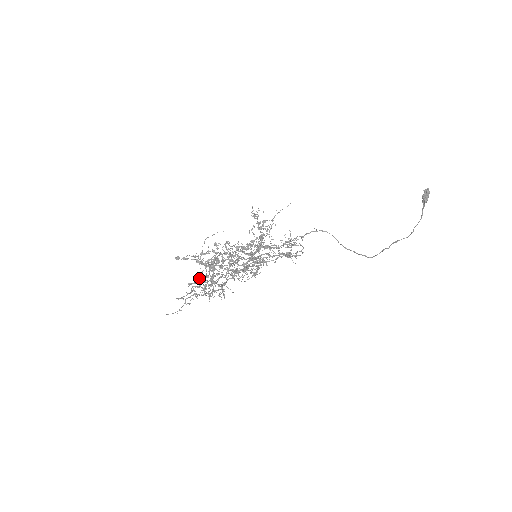
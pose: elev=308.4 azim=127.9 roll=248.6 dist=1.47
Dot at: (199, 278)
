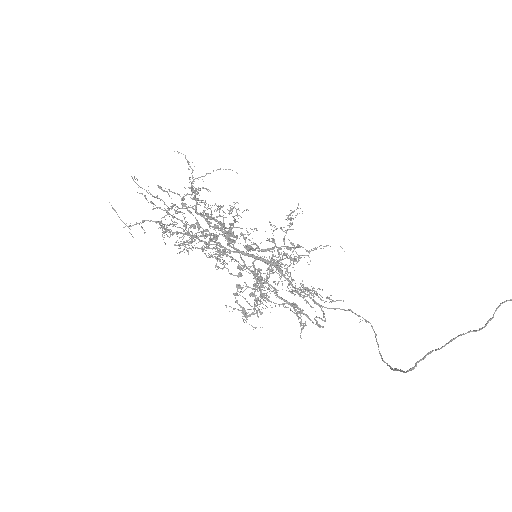
Dot at: (174, 192)
